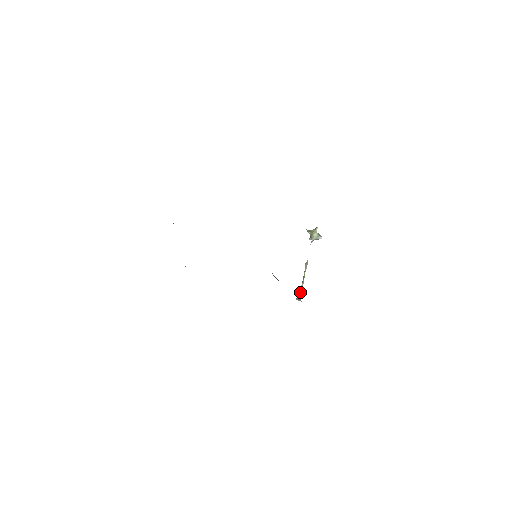
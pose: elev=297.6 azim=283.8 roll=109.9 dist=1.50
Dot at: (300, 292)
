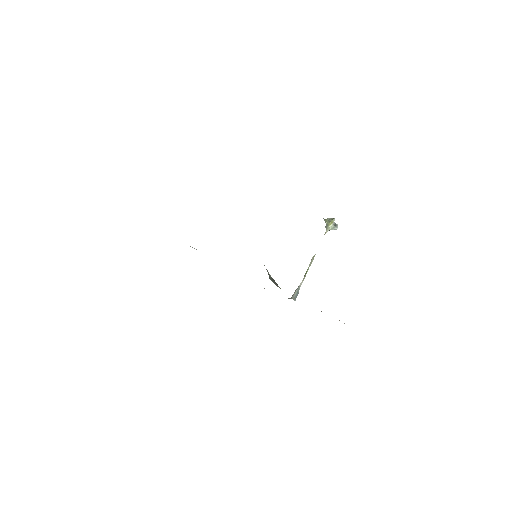
Dot at: (297, 290)
